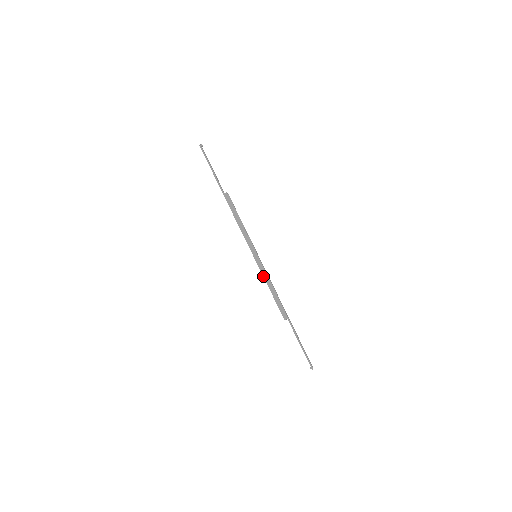
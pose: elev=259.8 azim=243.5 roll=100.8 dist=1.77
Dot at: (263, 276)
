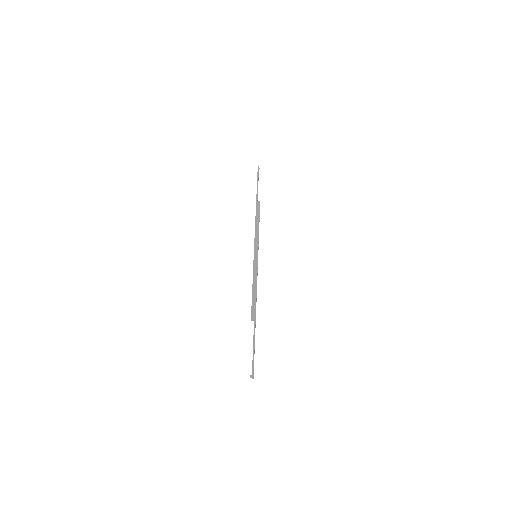
Dot at: (253, 271)
